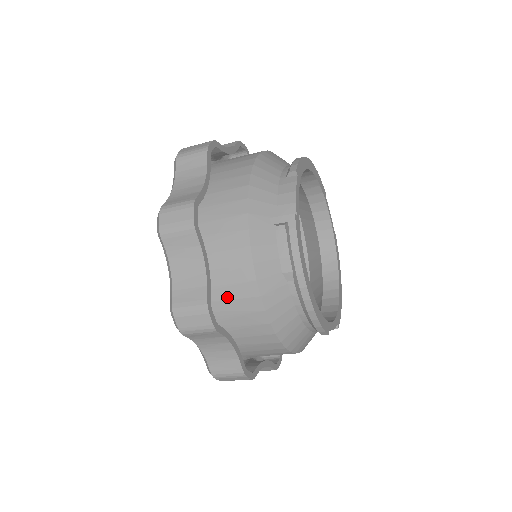
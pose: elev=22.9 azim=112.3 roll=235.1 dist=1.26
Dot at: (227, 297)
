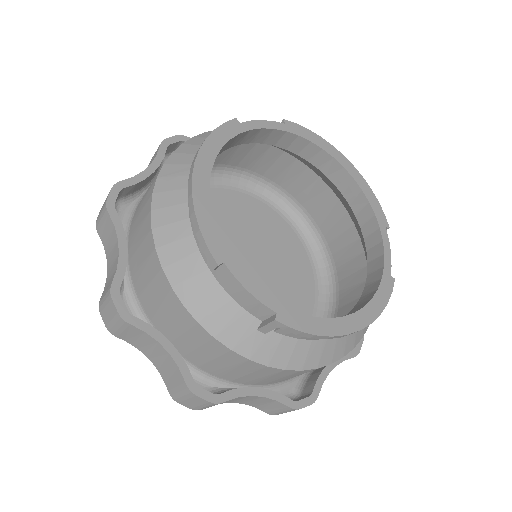
Dot at: (145, 196)
